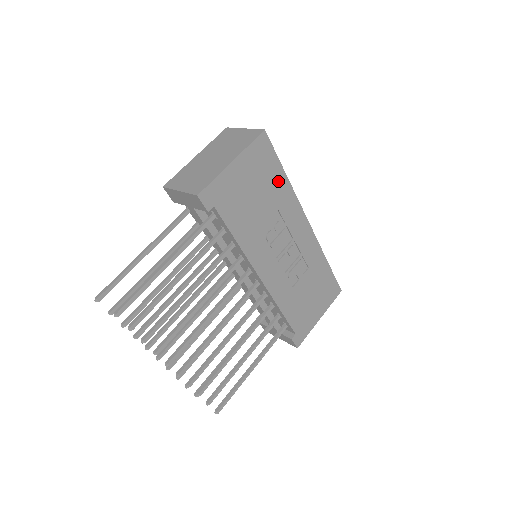
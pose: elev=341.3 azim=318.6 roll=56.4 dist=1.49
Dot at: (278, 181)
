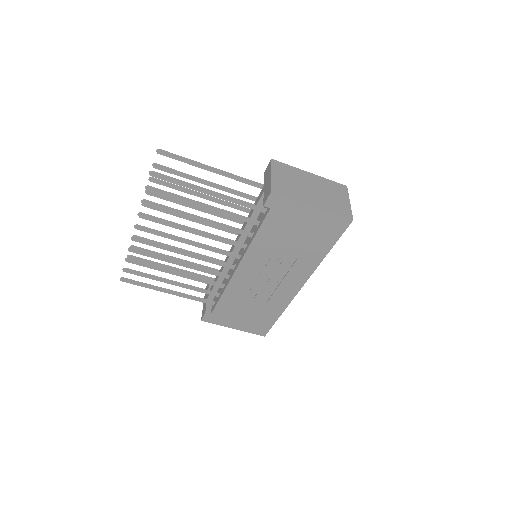
Dot at: (320, 248)
